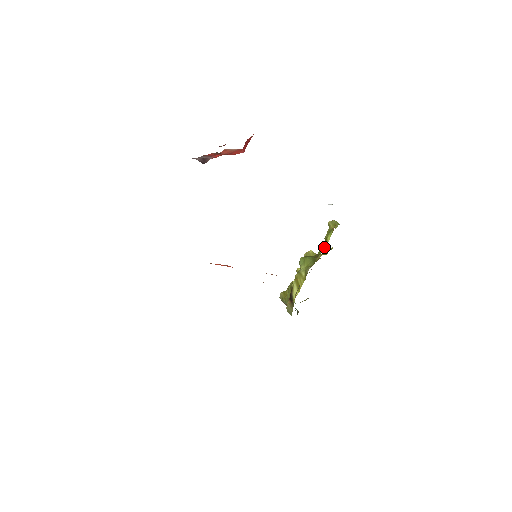
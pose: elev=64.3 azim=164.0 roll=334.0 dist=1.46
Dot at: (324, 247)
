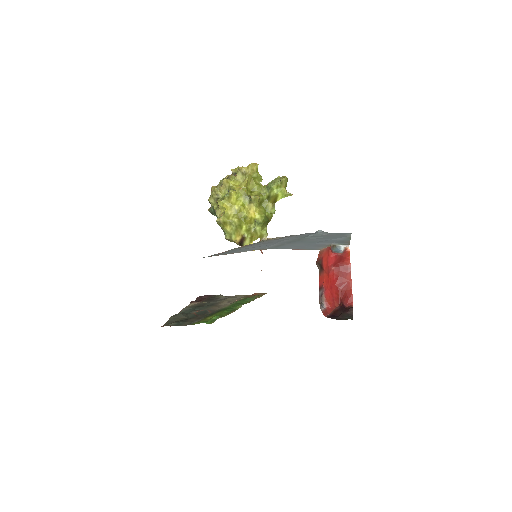
Dot at: (273, 205)
